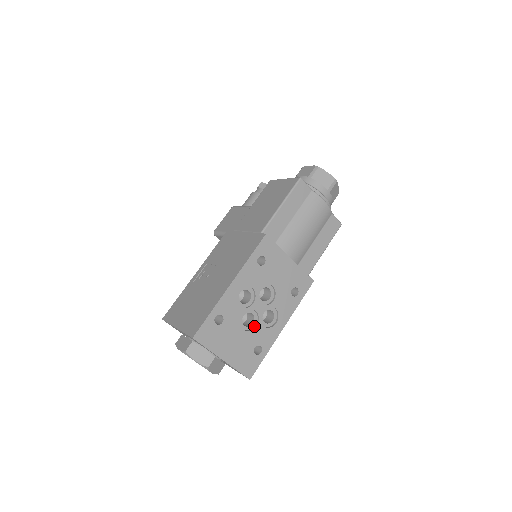
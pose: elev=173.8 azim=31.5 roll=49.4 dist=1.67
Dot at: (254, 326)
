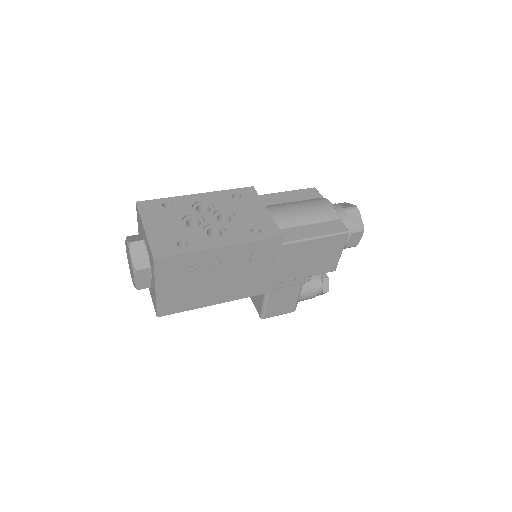
Dot at: (195, 230)
